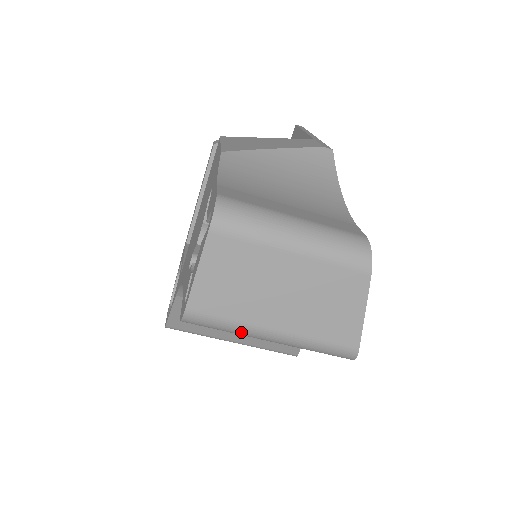
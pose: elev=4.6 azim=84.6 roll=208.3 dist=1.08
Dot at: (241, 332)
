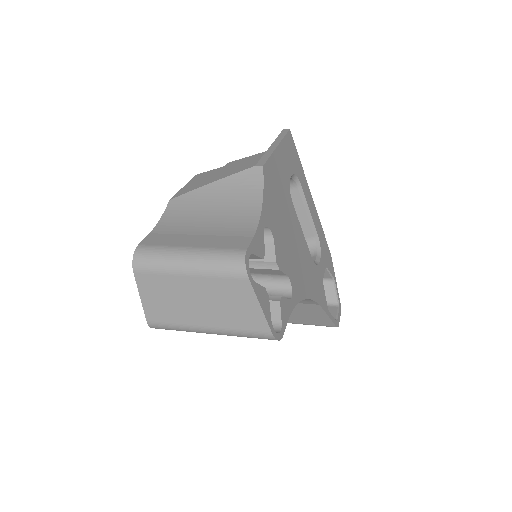
Dot at: (189, 331)
